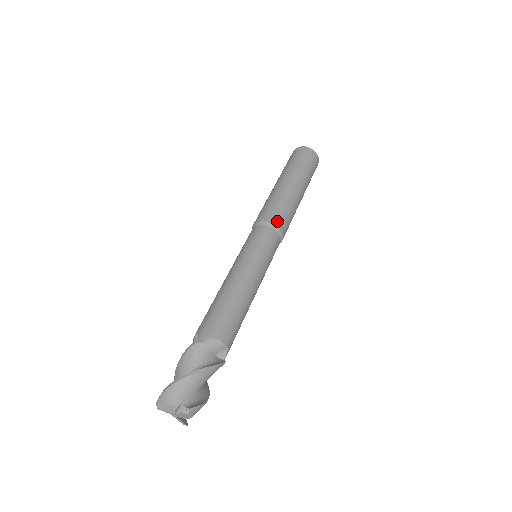
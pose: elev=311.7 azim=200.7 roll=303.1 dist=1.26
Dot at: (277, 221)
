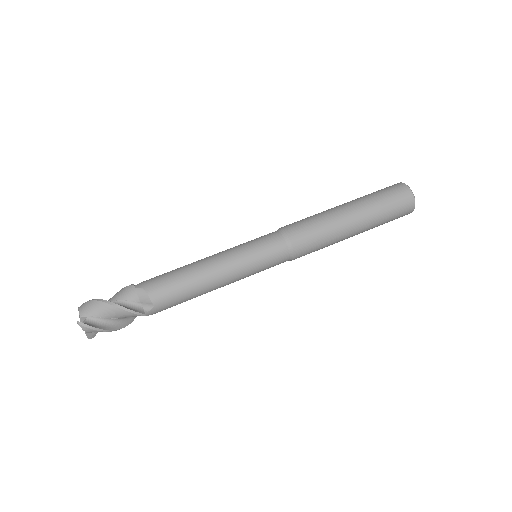
Dot at: (295, 235)
